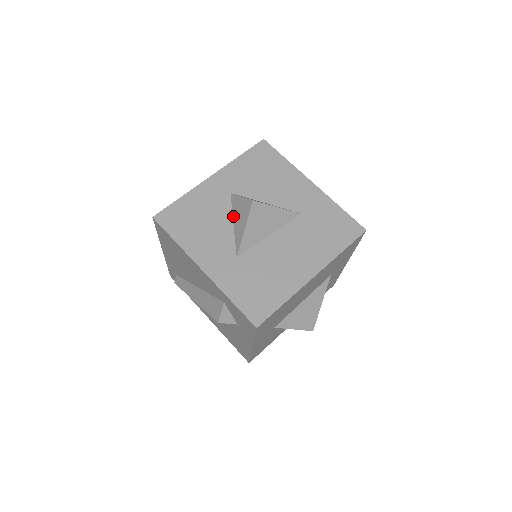
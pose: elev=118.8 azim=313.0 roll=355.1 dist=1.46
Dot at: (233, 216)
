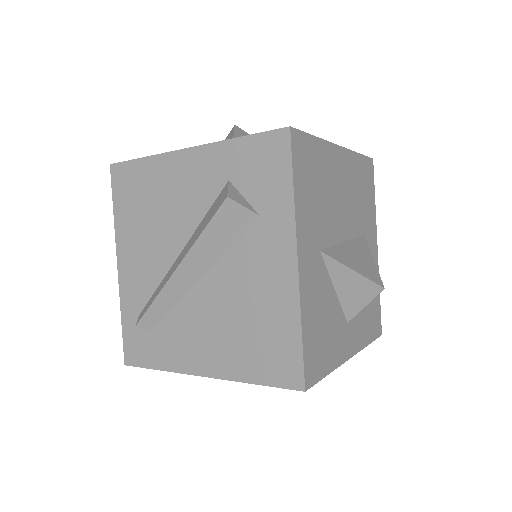
Dot at: occluded
